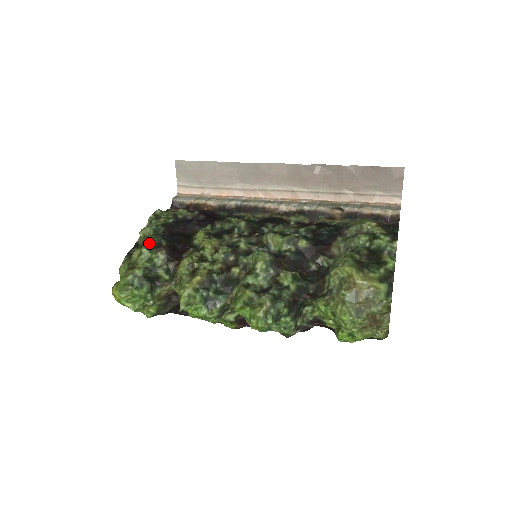
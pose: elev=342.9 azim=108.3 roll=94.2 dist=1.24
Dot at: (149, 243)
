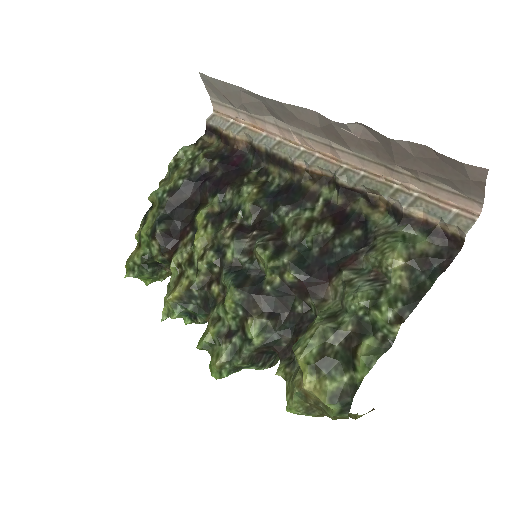
Dot at: (148, 224)
